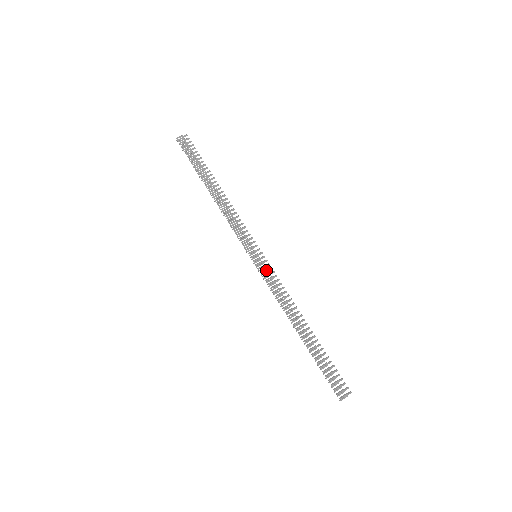
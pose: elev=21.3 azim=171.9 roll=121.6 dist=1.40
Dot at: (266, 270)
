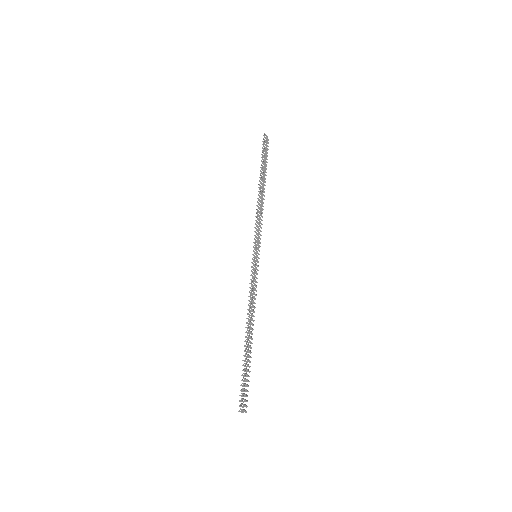
Dot at: (256, 272)
